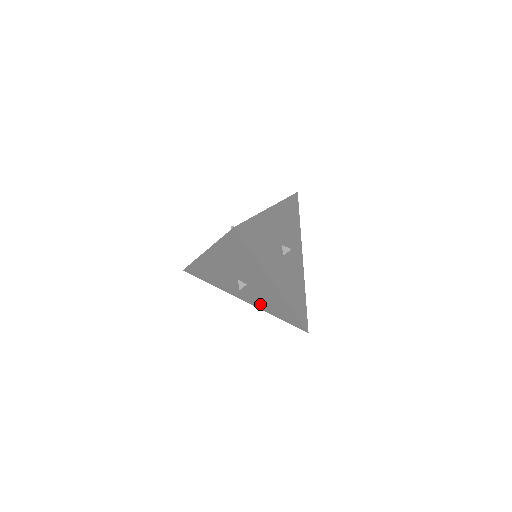
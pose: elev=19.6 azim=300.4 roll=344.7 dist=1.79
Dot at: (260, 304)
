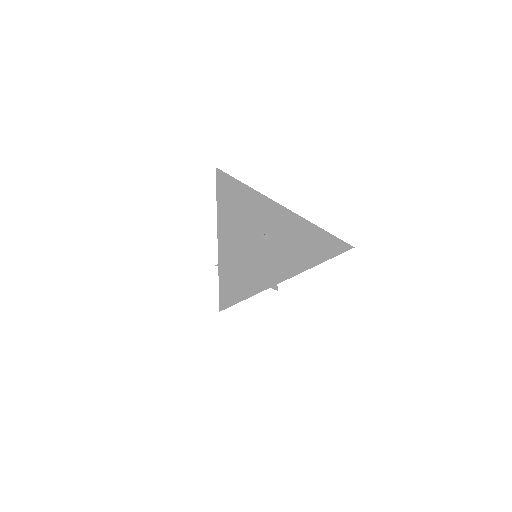
Dot at: occluded
